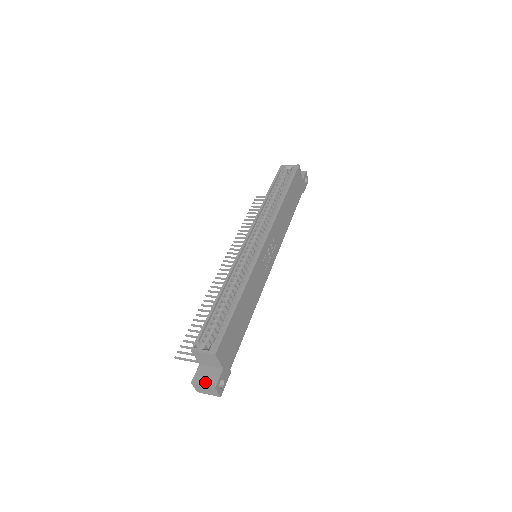
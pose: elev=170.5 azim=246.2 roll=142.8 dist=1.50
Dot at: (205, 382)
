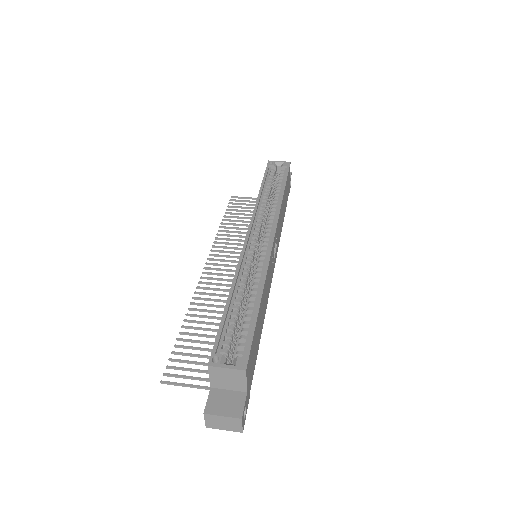
Dot at: (225, 411)
